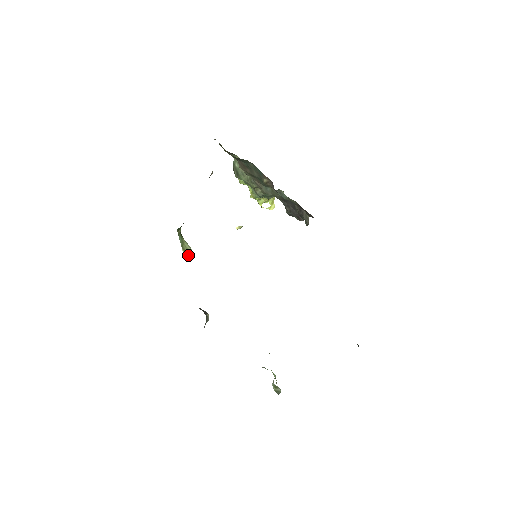
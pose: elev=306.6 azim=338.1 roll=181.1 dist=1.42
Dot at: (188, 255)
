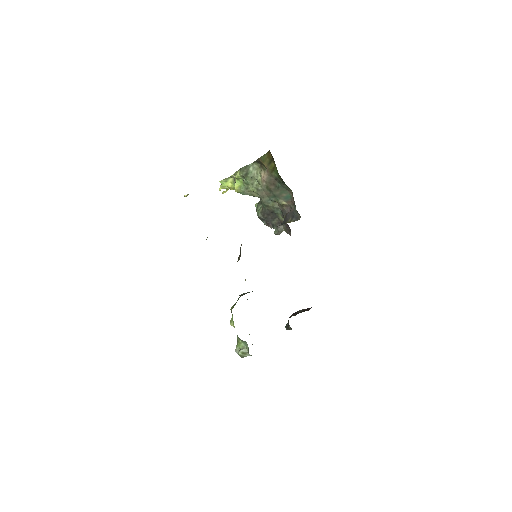
Dot at: occluded
